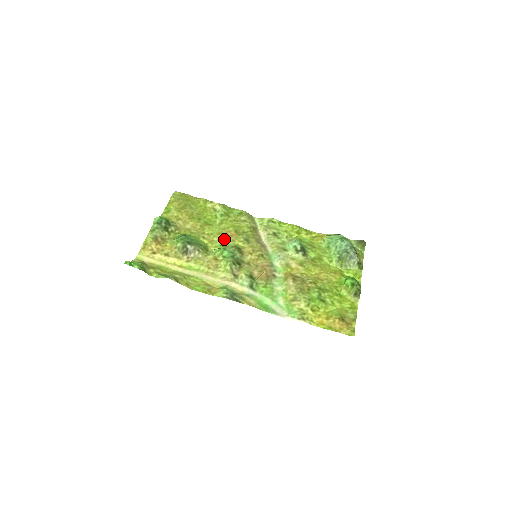
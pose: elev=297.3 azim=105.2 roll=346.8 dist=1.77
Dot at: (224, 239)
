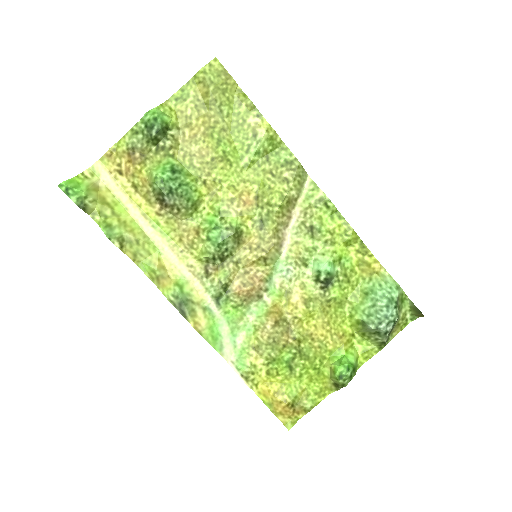
Dot at: (230, 204)
